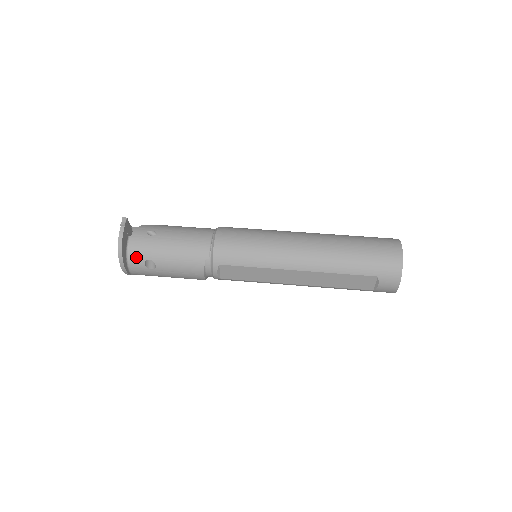
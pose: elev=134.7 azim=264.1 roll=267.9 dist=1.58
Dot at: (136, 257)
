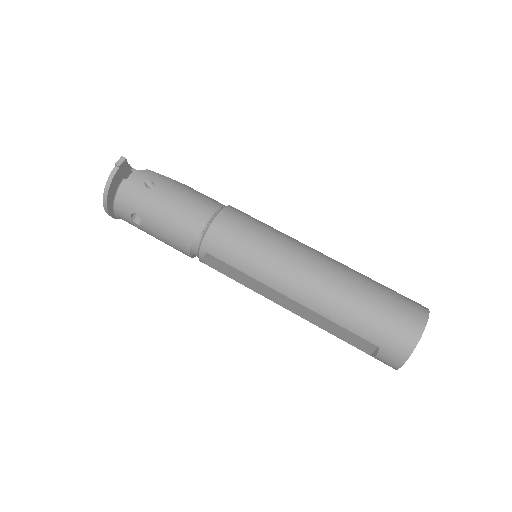
Dot at: (124, 205)
